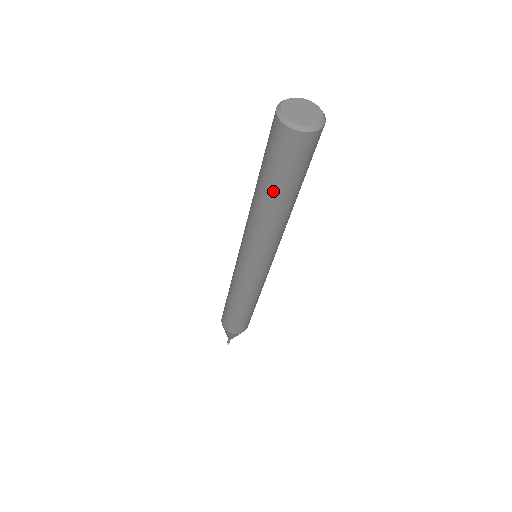
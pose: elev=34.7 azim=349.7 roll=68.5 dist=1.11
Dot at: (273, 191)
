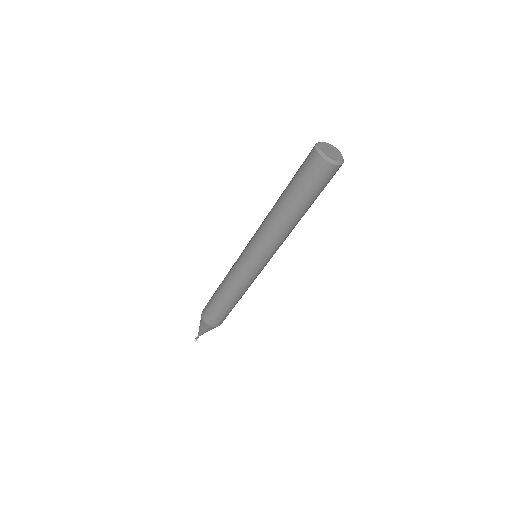
Dot at: (305, 206)
